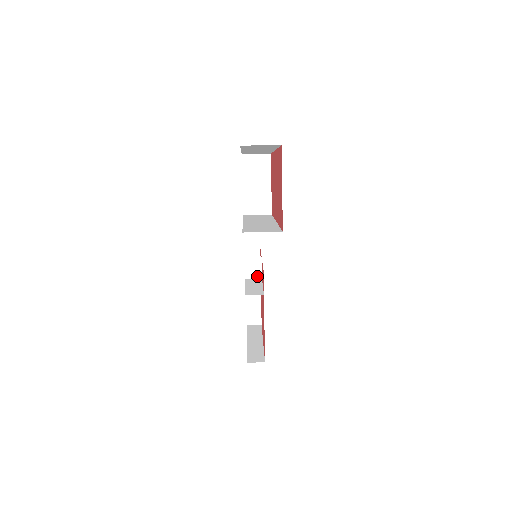
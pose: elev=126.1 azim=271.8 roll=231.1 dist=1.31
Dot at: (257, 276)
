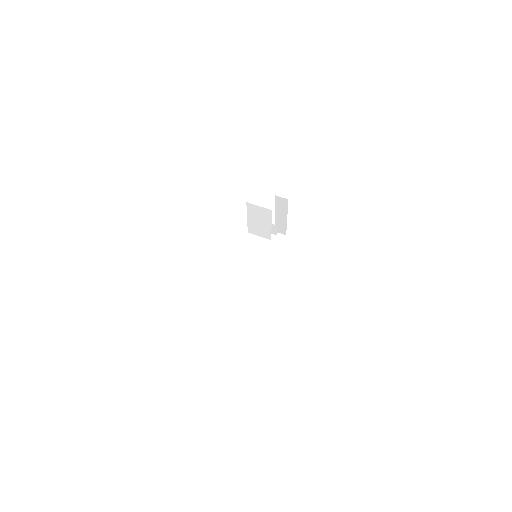
Dot at: (273, 233)
